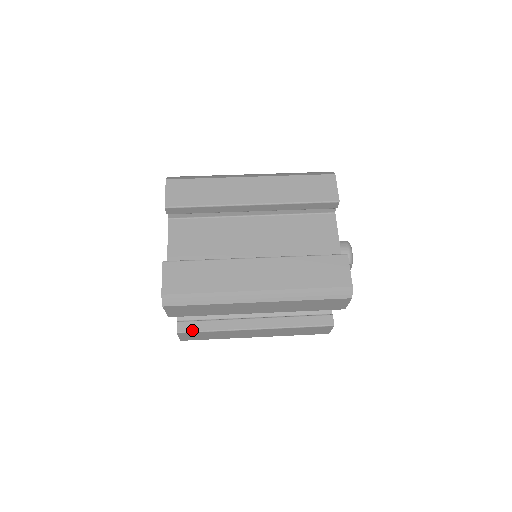
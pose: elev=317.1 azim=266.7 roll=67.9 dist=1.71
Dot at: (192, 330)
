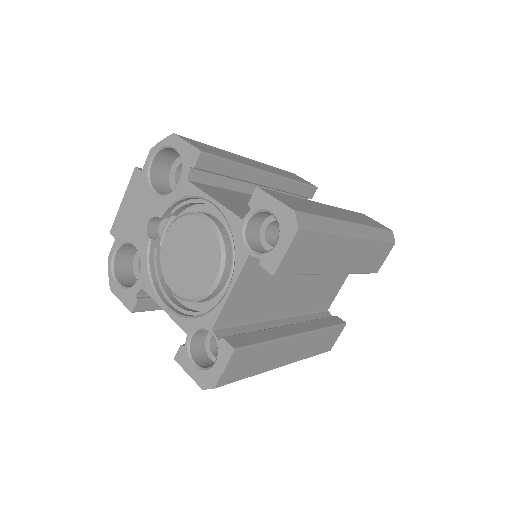
Dot at: (248, 343)
